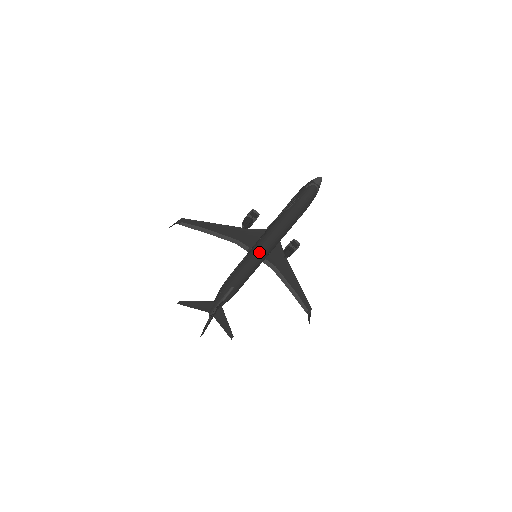
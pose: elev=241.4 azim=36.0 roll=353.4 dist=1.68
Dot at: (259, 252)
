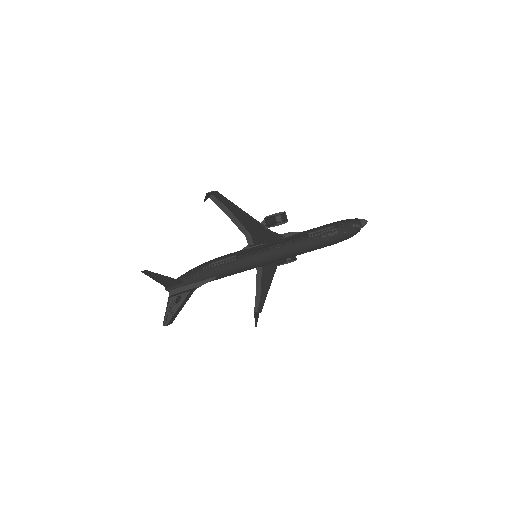
Dot at: (269, 260)
